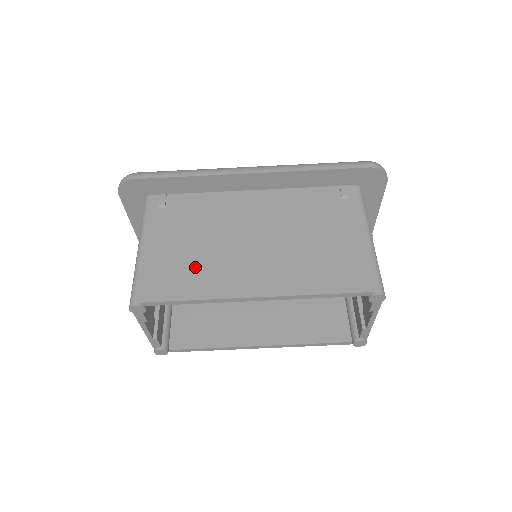
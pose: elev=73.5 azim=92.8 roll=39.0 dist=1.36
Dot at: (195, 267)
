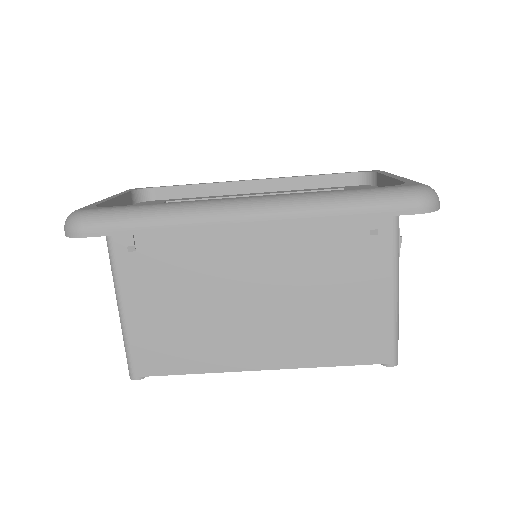
Dot at: (190, 336)
